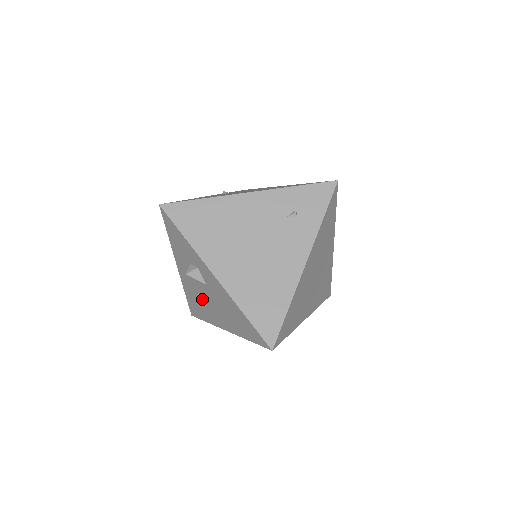
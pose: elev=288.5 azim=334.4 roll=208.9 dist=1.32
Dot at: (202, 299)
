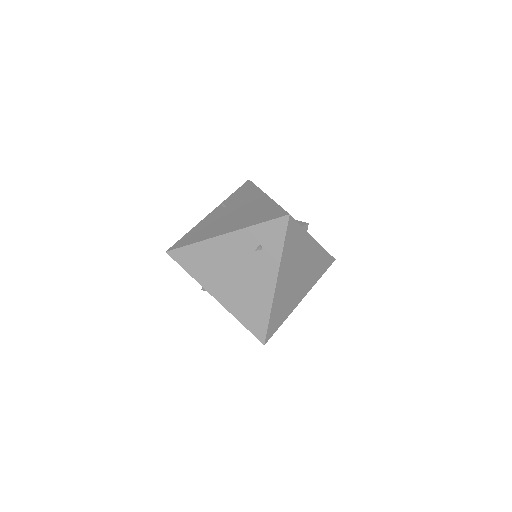
Dot at: occluded
